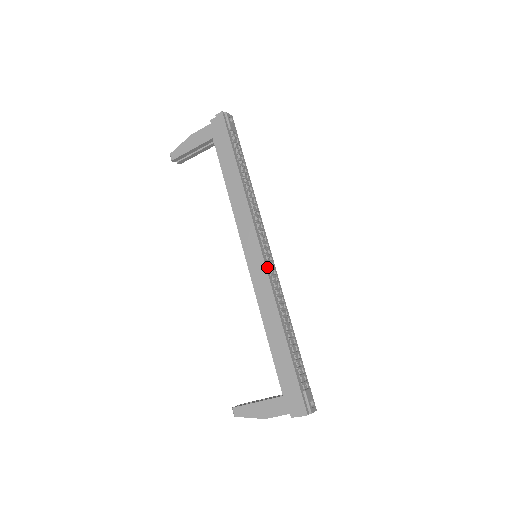
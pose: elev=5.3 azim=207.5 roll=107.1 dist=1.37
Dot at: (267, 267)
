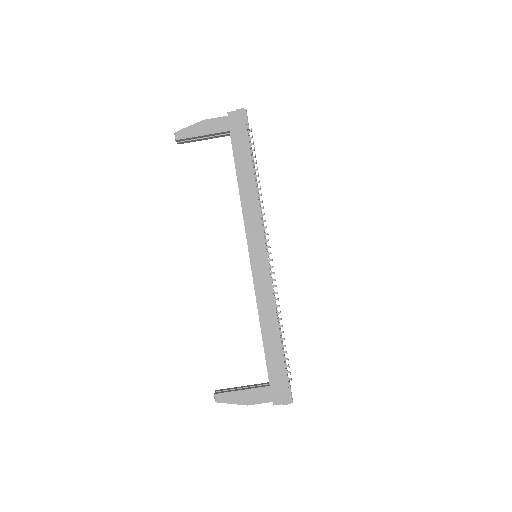
Dot at: (269, 269)
